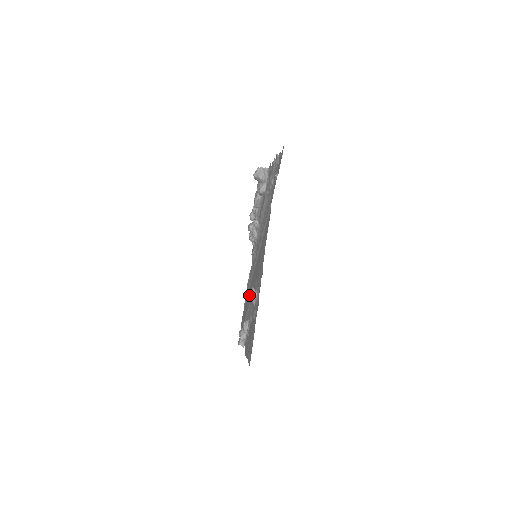
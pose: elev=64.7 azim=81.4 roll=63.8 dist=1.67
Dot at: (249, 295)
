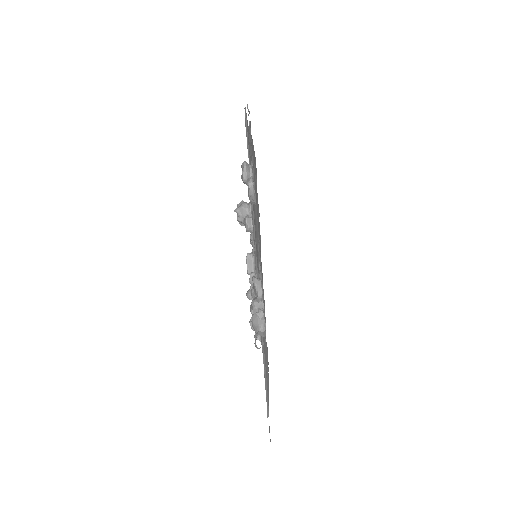
Dot at: occluded
